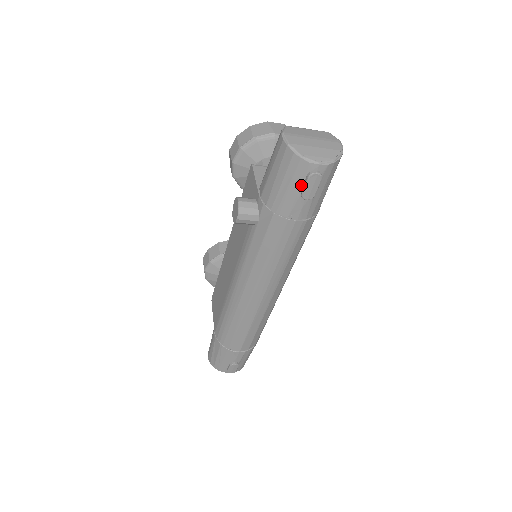
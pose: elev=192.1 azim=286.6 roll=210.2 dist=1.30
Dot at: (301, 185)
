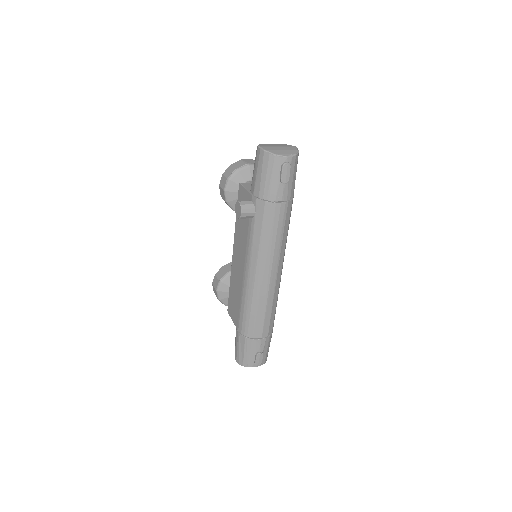
Dot at: (279, 174)
